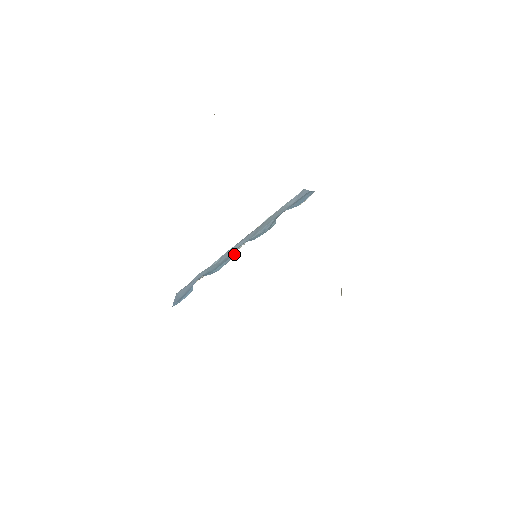
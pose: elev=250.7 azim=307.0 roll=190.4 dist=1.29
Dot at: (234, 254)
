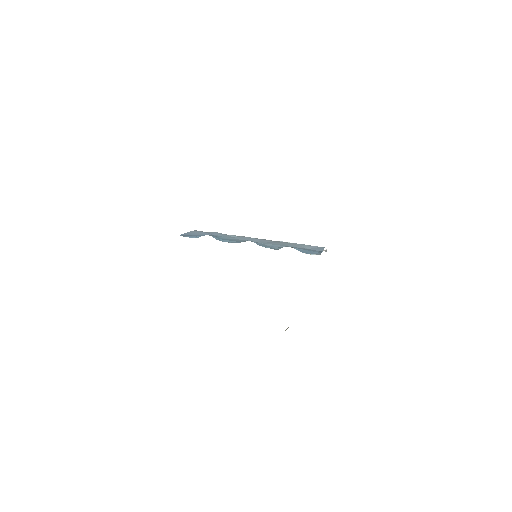
Dot at: (240, 242)
